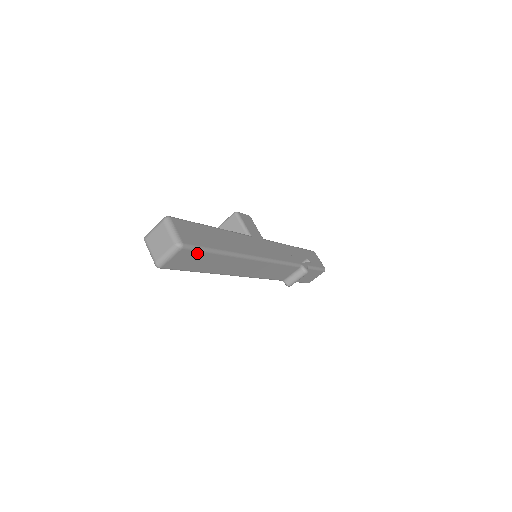
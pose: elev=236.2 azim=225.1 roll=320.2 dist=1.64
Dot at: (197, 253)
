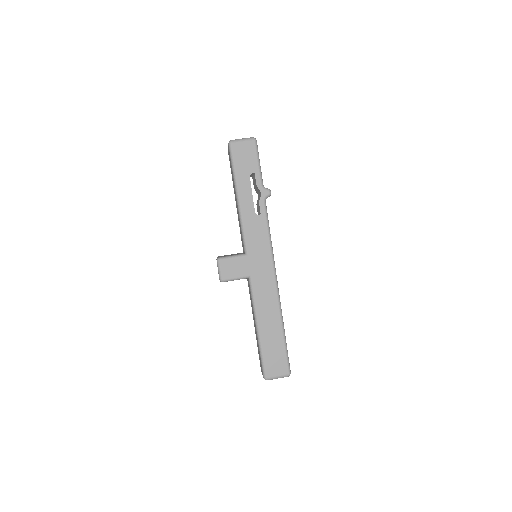
Dot at: (287, 354)
